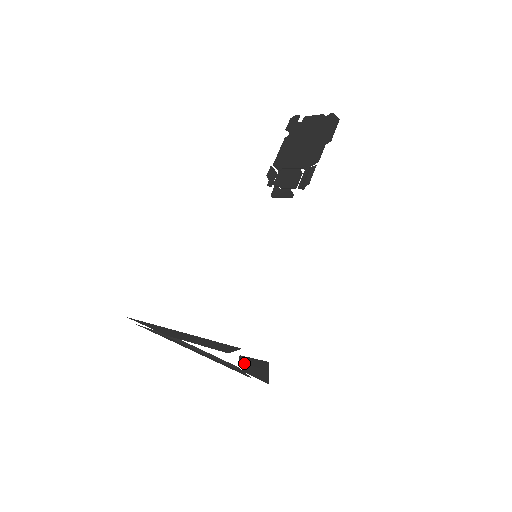
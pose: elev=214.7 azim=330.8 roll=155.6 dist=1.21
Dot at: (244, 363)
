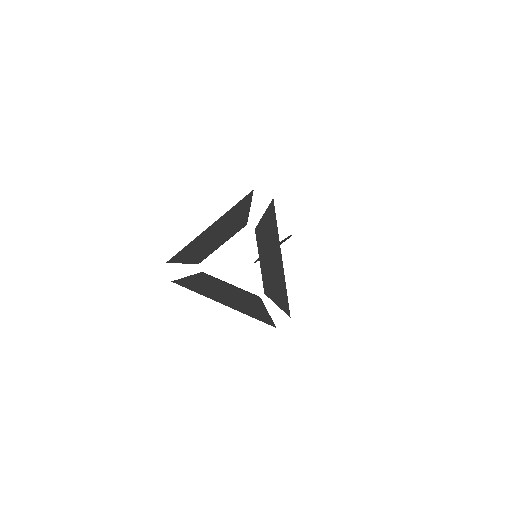
Dot at: (260, 243)
